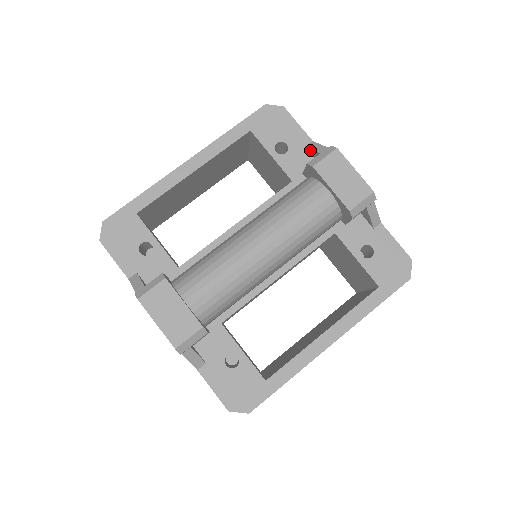
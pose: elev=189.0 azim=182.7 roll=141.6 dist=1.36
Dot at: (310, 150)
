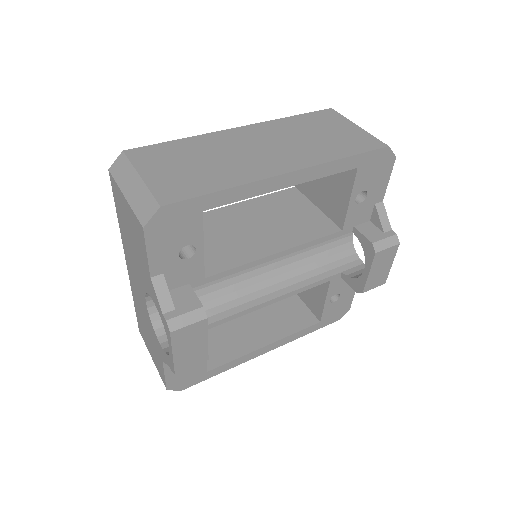
Dot at: (376, 212)
